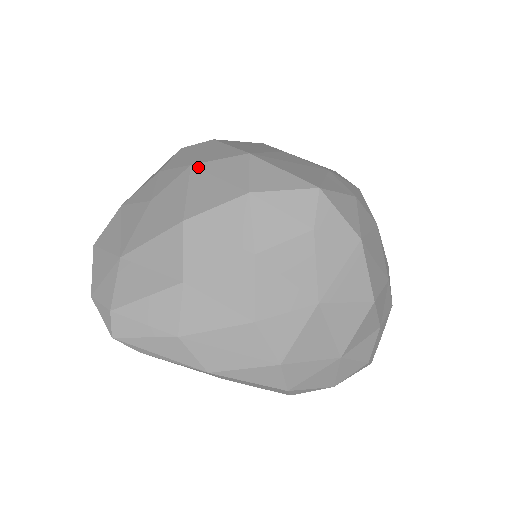
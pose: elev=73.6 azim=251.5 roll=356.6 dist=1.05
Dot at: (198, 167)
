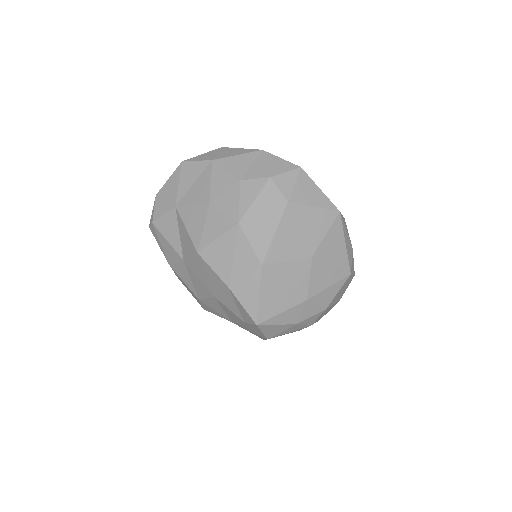
Dot at: (238, 231)
